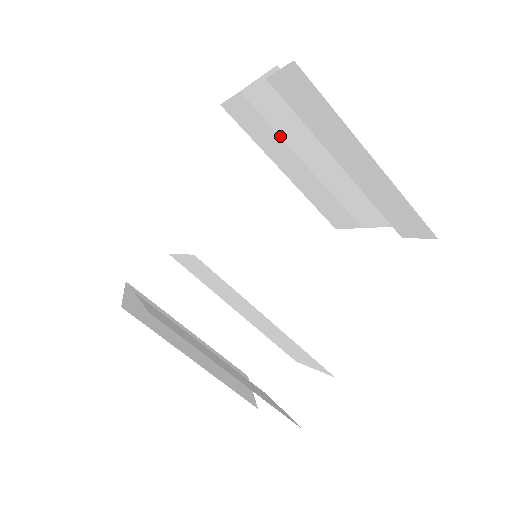
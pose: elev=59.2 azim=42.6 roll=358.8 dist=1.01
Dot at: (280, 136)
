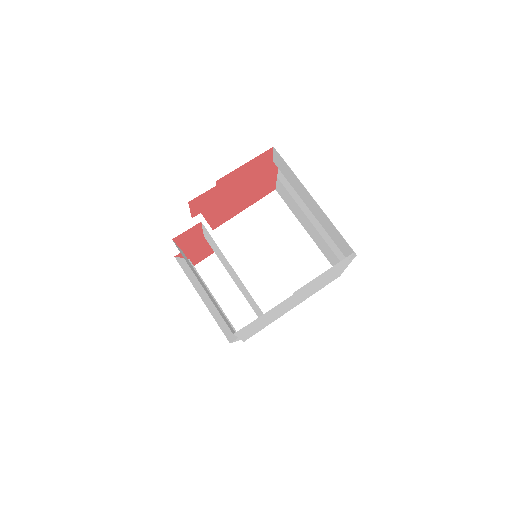
Dot at: (296, 202)
